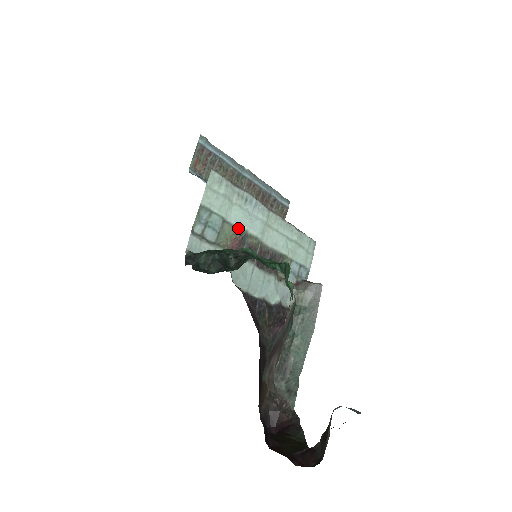
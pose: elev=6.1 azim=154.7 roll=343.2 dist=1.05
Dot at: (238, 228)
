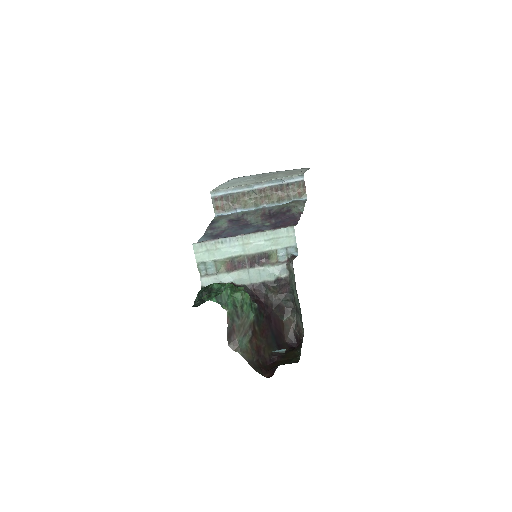
Dot at: (226, 258)
